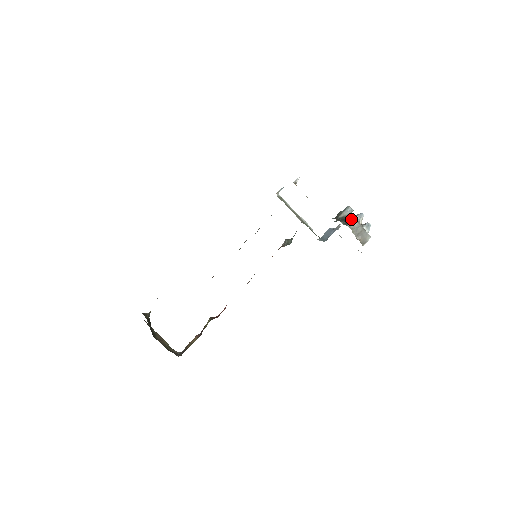
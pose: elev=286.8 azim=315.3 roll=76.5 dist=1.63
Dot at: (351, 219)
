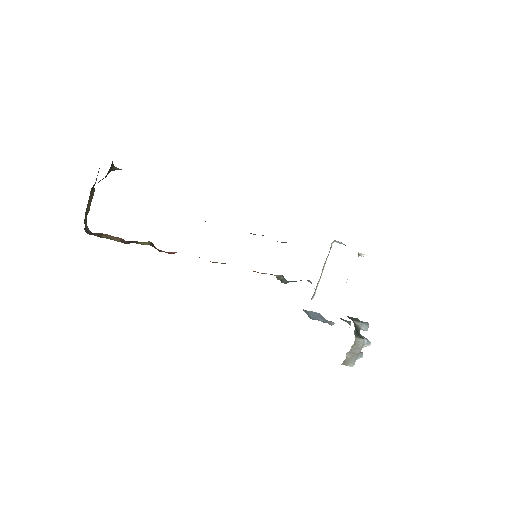
Dot at: occluded
